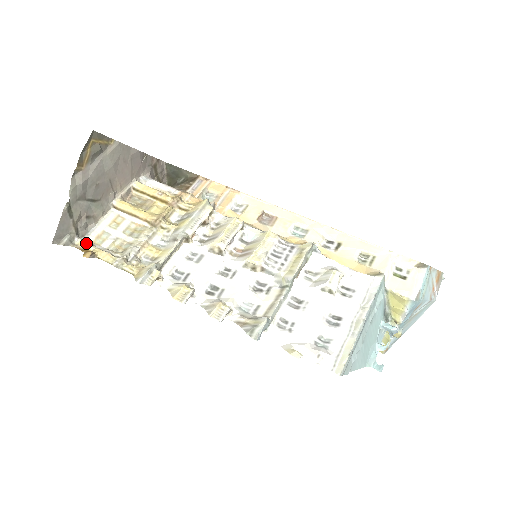
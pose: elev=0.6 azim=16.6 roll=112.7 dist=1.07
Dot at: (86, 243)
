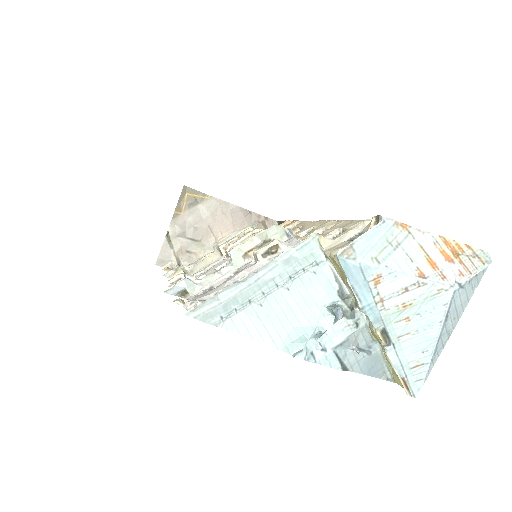
Dot at: occluded
